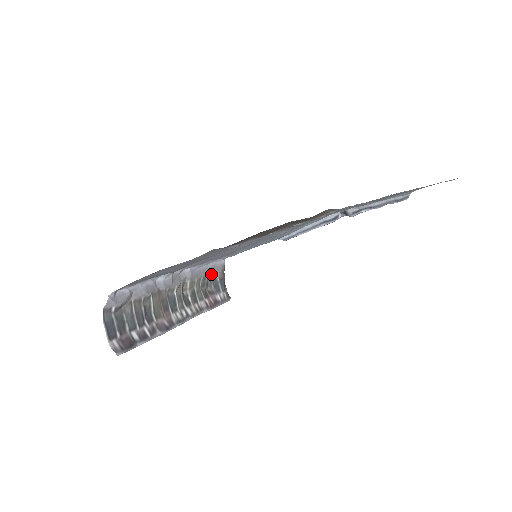
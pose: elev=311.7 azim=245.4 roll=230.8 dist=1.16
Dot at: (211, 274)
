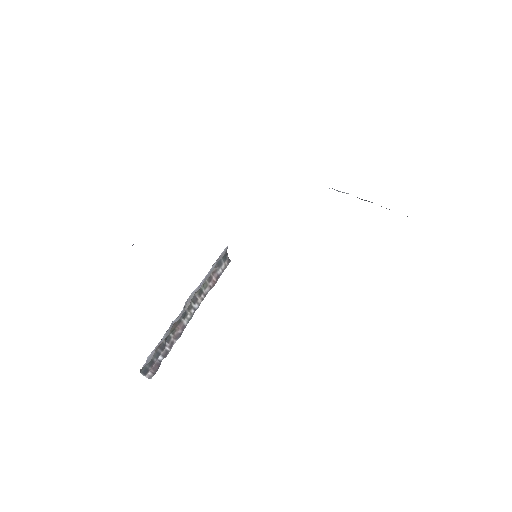
Dot at: occluded
